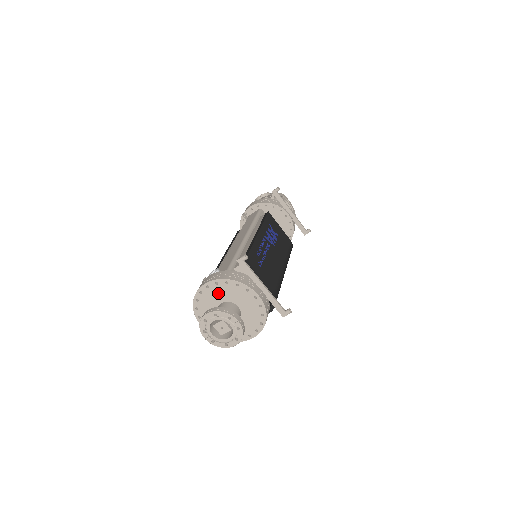
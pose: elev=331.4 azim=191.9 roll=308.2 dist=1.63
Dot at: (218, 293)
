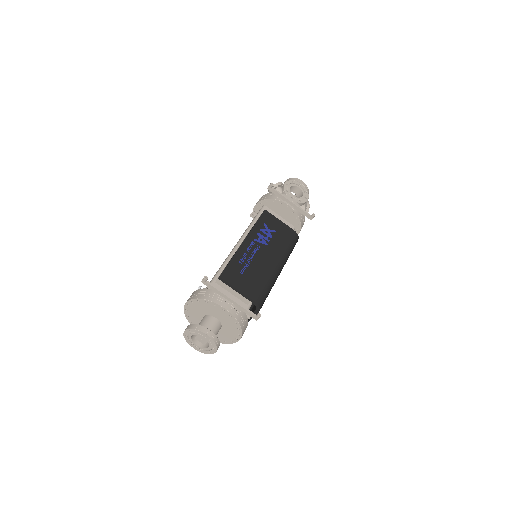
Dot at: (197, 309)
